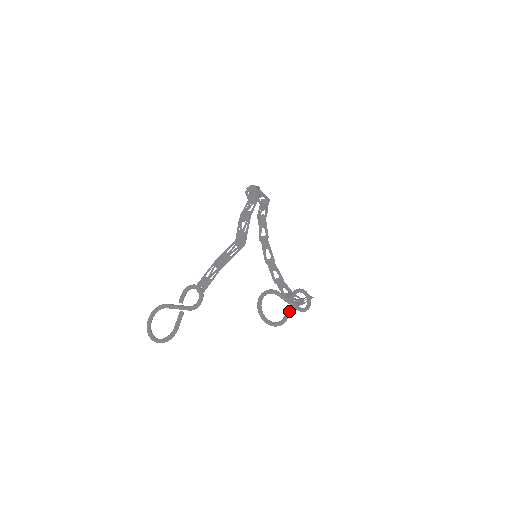
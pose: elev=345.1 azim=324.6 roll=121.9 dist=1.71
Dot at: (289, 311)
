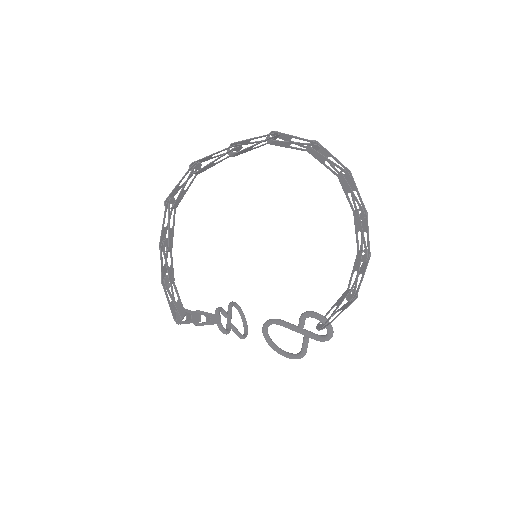
Dot at: (302, 344)
